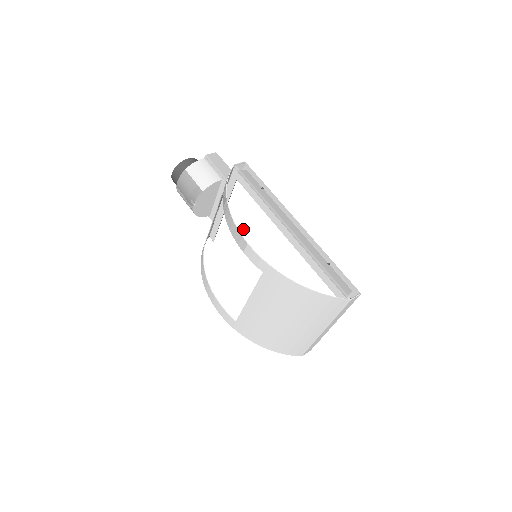
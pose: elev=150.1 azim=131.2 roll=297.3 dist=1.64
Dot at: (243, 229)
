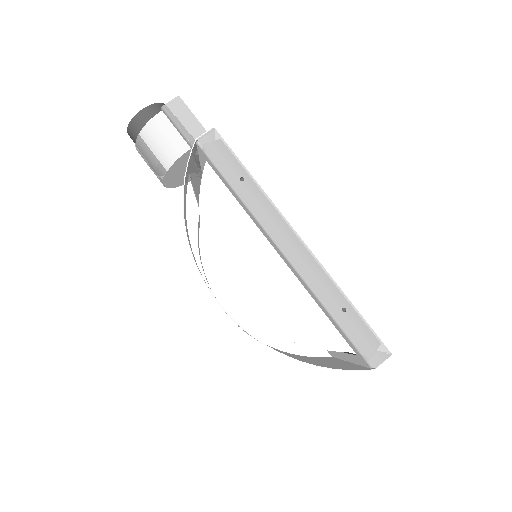
Dot at: (216, 260)
